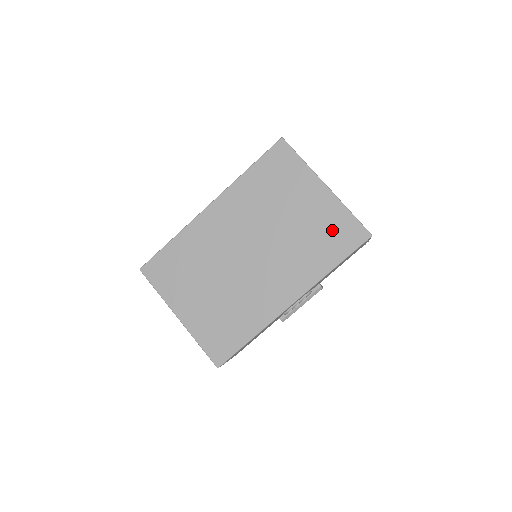
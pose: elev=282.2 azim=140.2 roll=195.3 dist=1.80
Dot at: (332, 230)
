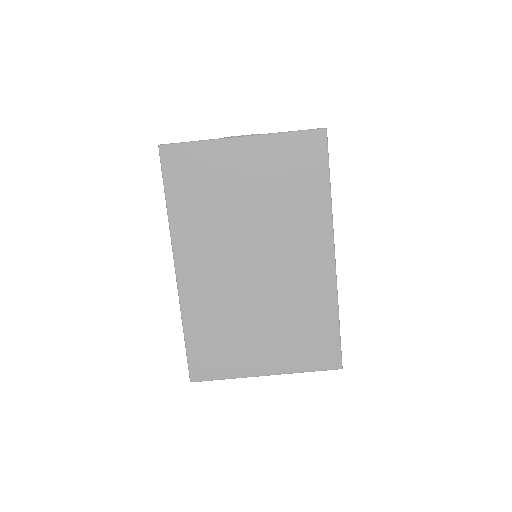
Dot at: (292, 164)
